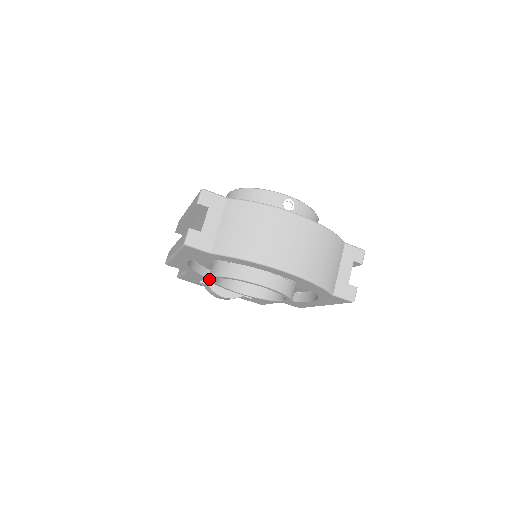
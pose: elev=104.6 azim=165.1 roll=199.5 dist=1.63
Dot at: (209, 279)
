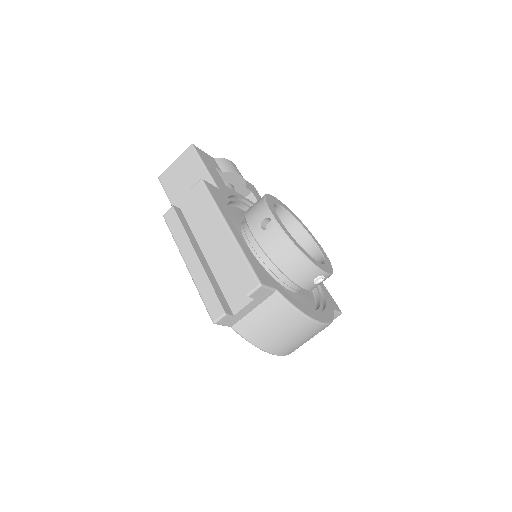
Dot at: occluded
